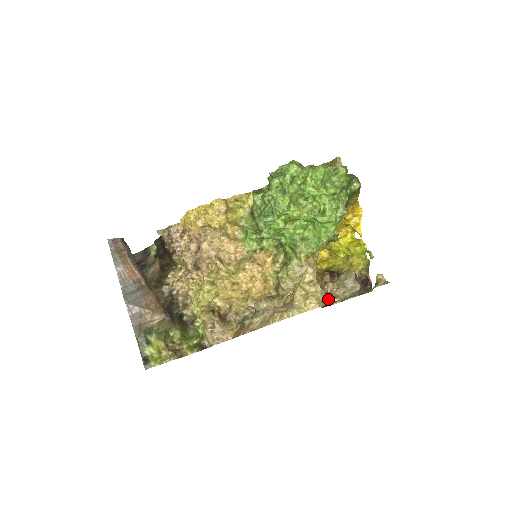
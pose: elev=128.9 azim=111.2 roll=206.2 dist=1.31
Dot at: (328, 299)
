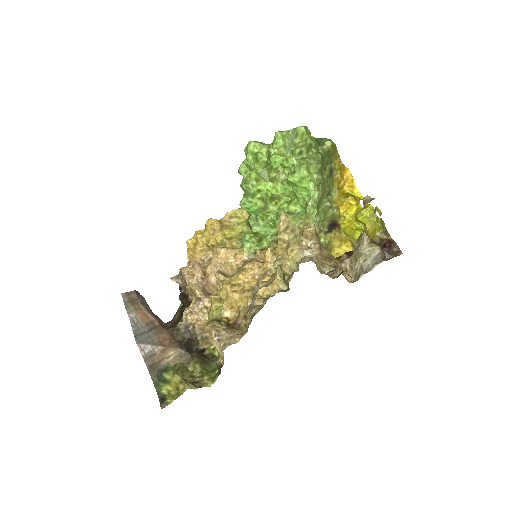
Dot at: (303, 231)
